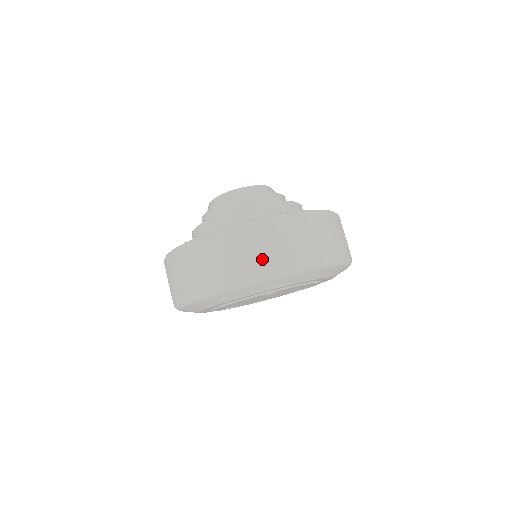
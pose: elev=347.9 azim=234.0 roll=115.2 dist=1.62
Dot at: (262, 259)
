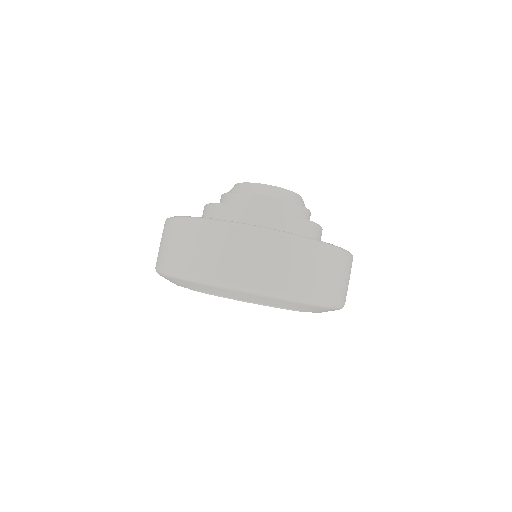
Dot at: (270, 274)
